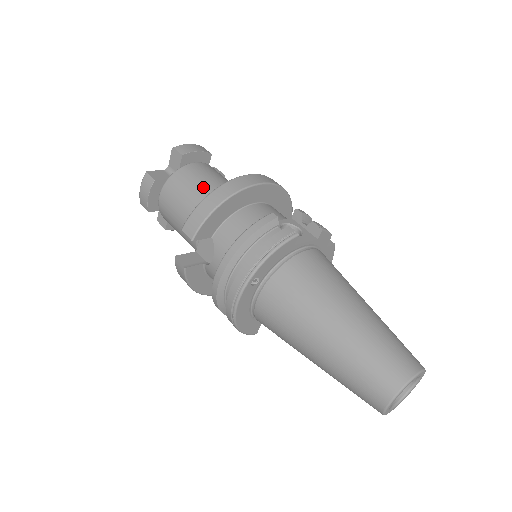
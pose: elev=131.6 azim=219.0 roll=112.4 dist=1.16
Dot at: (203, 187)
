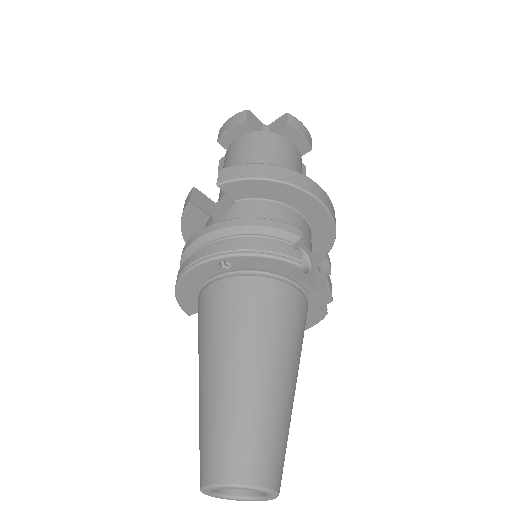
Dot at: (275, 162)
